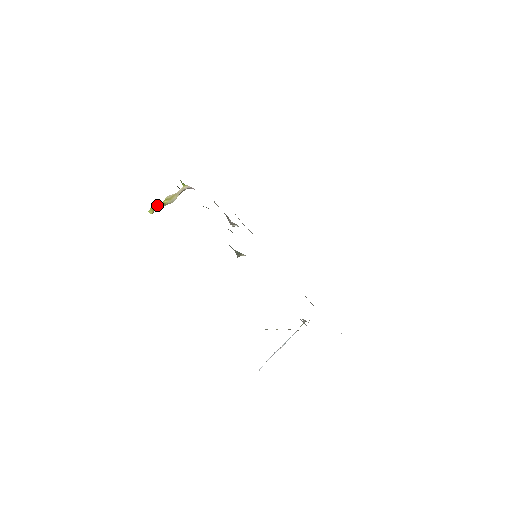
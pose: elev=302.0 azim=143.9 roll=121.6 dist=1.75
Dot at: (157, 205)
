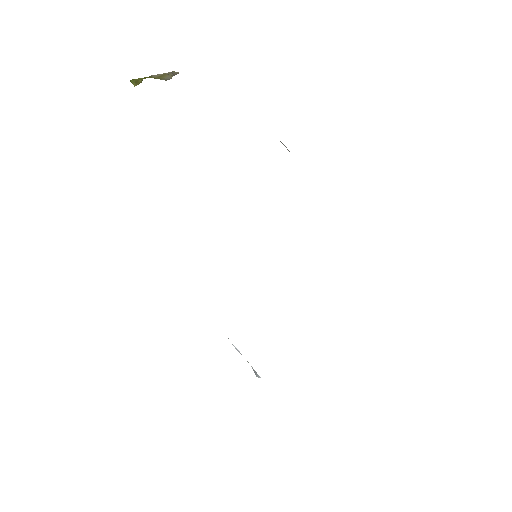
Dot at: (140, 78)
